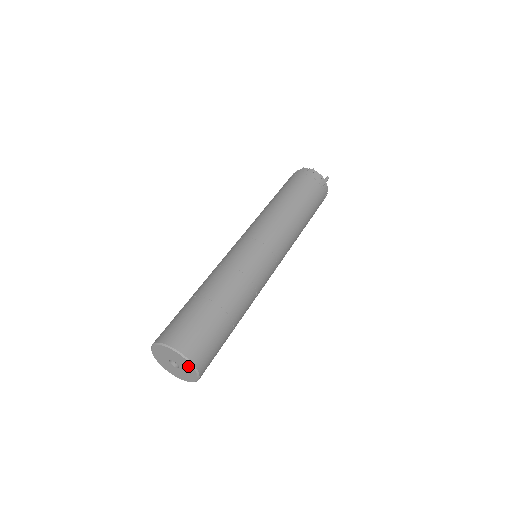
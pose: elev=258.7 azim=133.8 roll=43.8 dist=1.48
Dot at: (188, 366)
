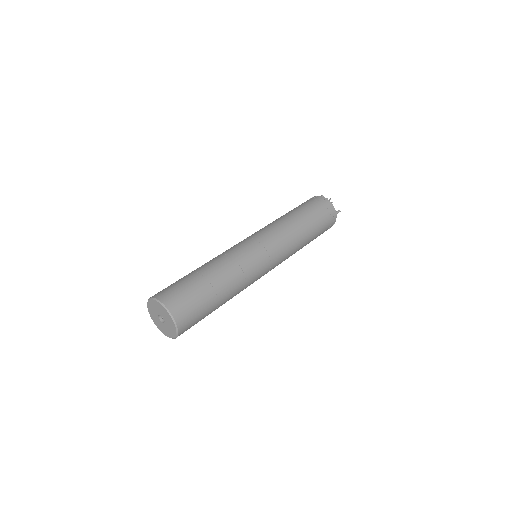
Dot at: (172, 324)
